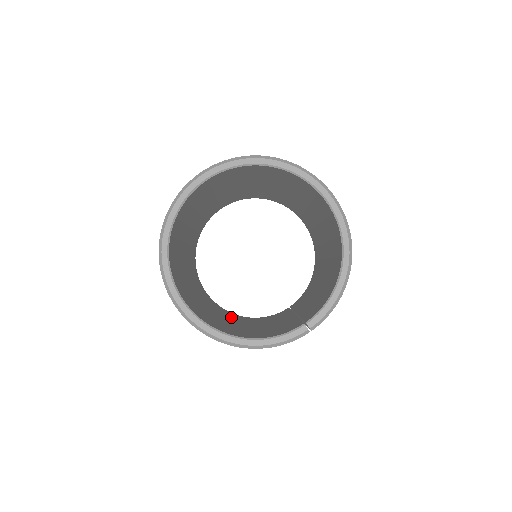
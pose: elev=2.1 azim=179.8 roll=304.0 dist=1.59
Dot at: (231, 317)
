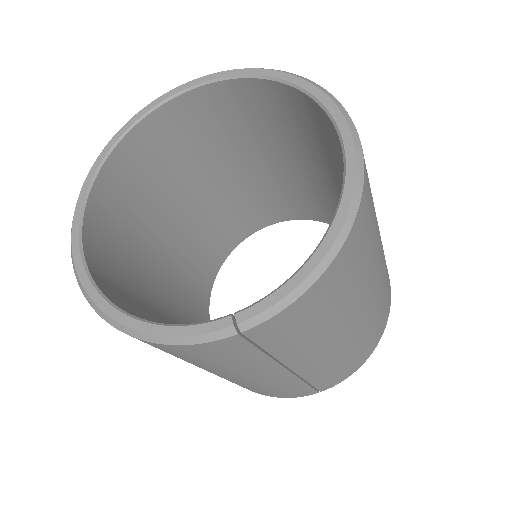
Dot at: occluded
